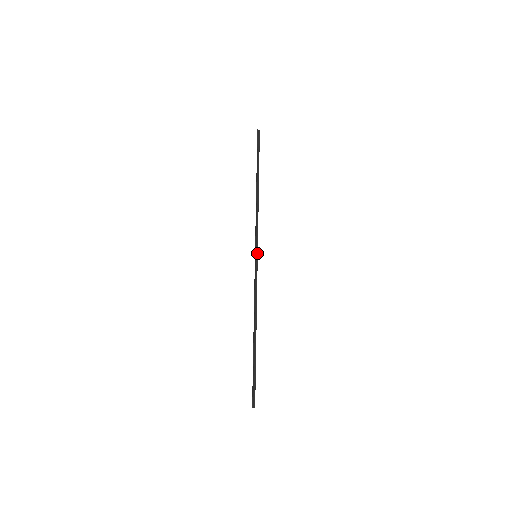
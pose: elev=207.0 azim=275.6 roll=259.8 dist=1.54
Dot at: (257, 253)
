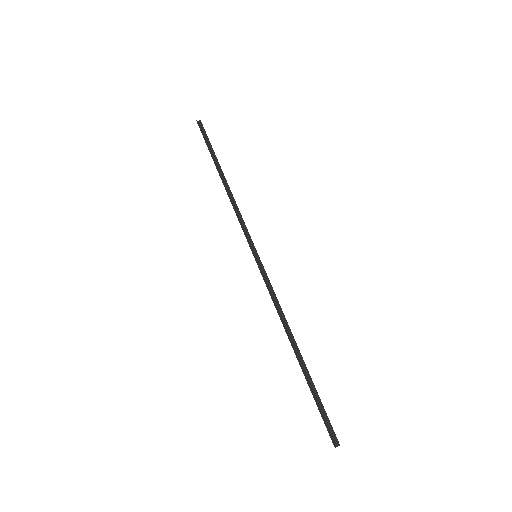
Dot at: (256, 252)
